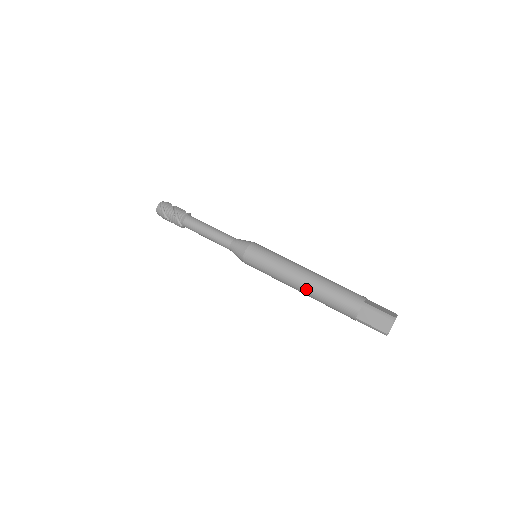
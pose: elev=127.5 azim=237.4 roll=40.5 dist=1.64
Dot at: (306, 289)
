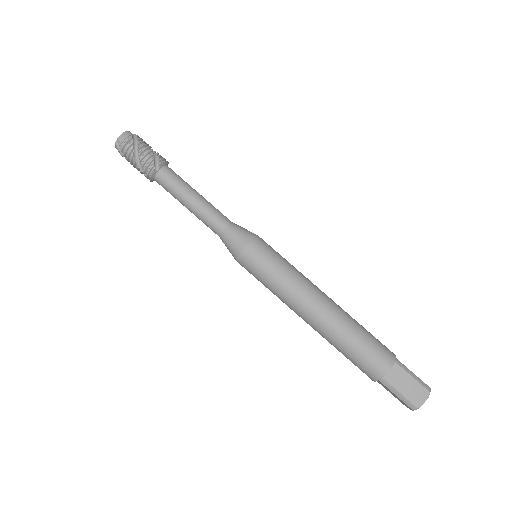
Dot at: (314, 329)
